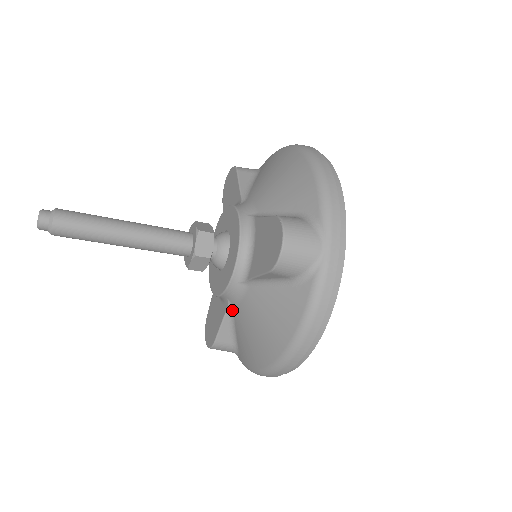
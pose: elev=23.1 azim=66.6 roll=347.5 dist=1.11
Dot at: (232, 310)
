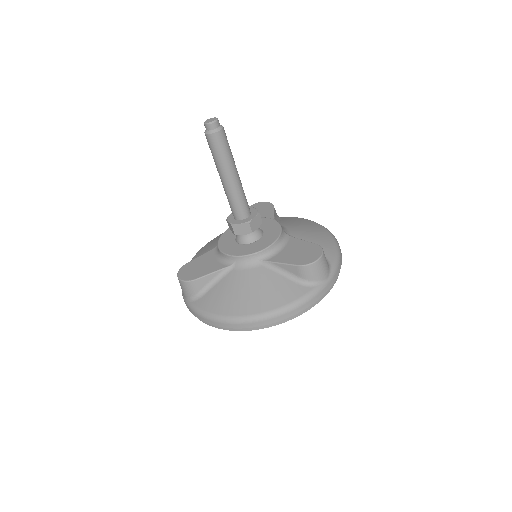
Dot at: (229, 270)
